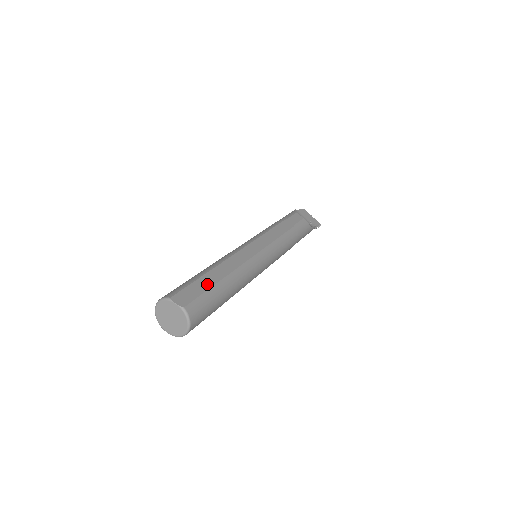
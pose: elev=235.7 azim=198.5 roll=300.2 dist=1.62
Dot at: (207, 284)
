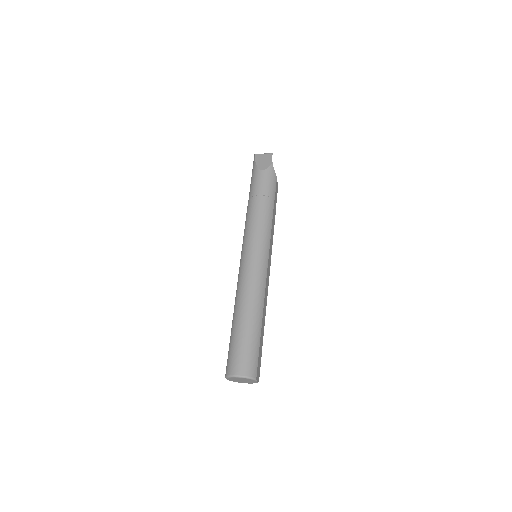
Dot at: (262, 344)
